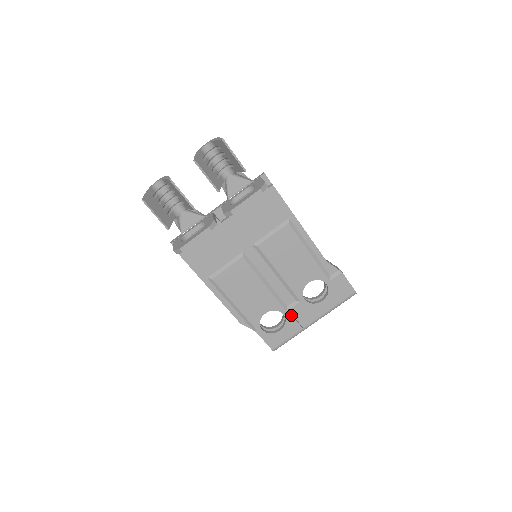
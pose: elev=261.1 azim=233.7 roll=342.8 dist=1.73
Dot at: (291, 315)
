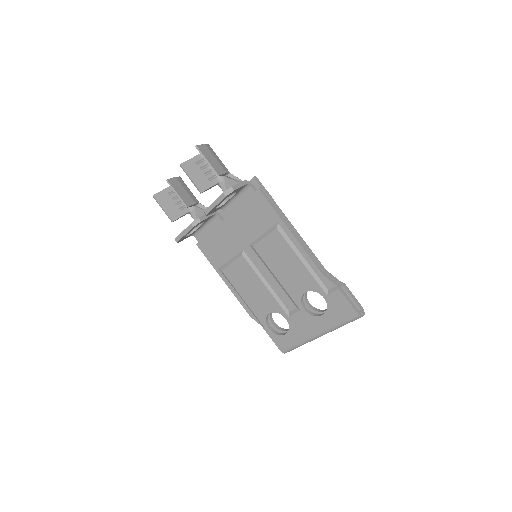
Dot at: (293, 322)
